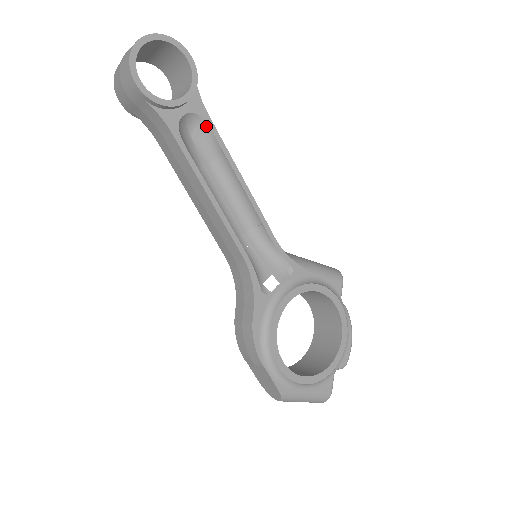
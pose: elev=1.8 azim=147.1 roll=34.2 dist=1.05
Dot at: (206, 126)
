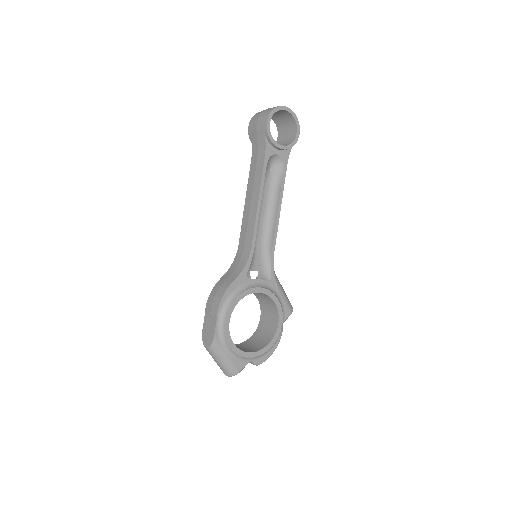
Dot at: (282, 169)
